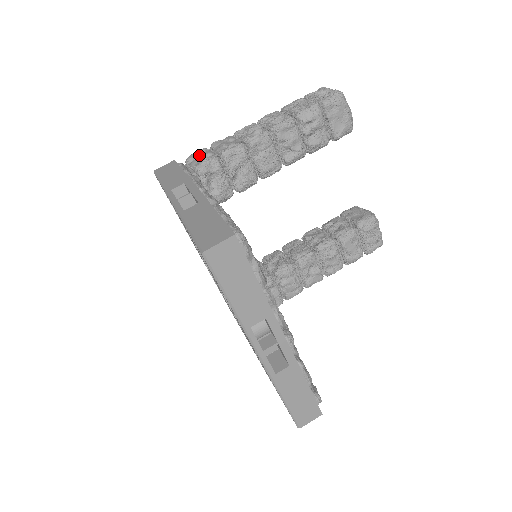
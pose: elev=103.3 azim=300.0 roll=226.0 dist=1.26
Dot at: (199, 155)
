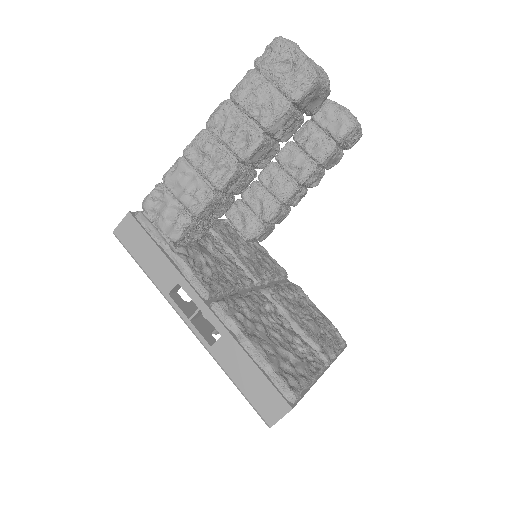
Dot at: (156, 200)
